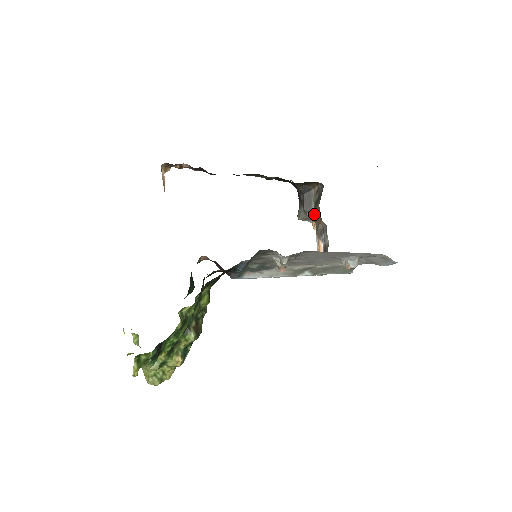
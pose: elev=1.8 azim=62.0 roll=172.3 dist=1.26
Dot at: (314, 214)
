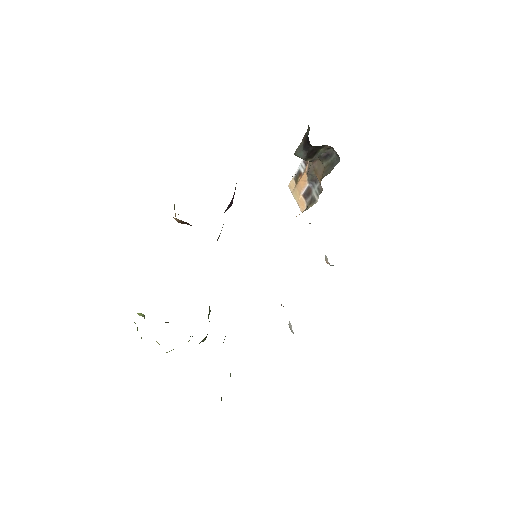
Dot at: (314, 160)
